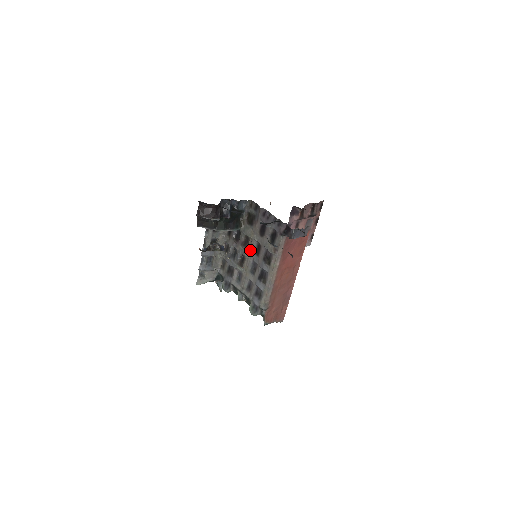
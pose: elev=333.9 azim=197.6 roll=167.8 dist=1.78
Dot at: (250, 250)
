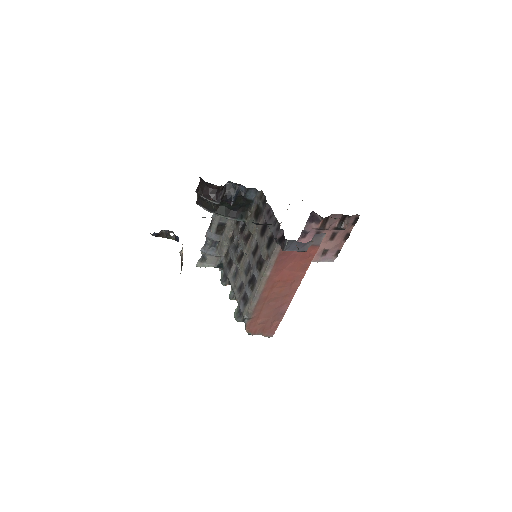
Dot at: (249, 247)
